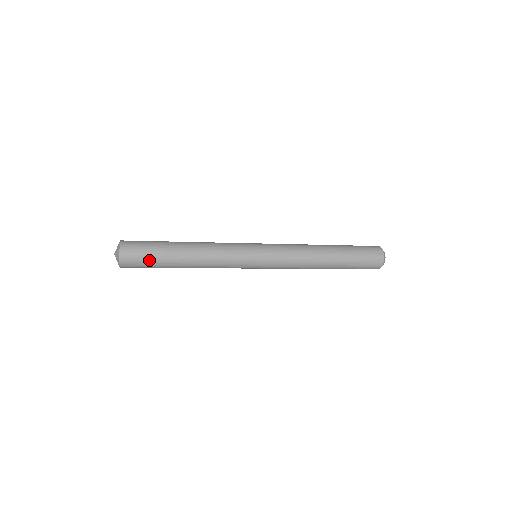
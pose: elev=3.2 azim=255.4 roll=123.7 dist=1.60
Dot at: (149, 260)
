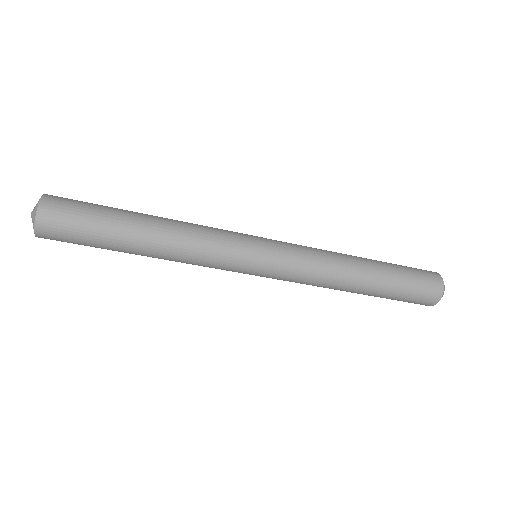
Dot at: (84, 234)
